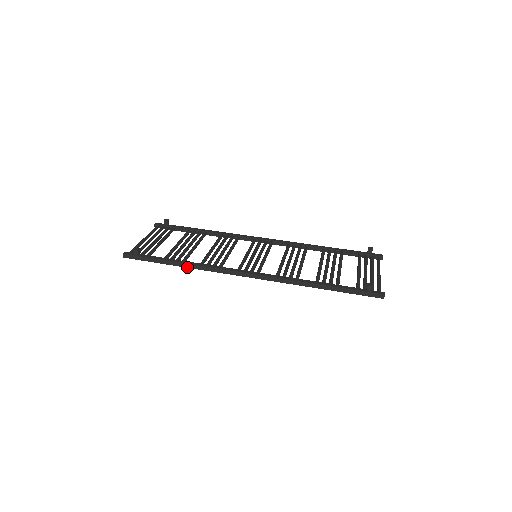
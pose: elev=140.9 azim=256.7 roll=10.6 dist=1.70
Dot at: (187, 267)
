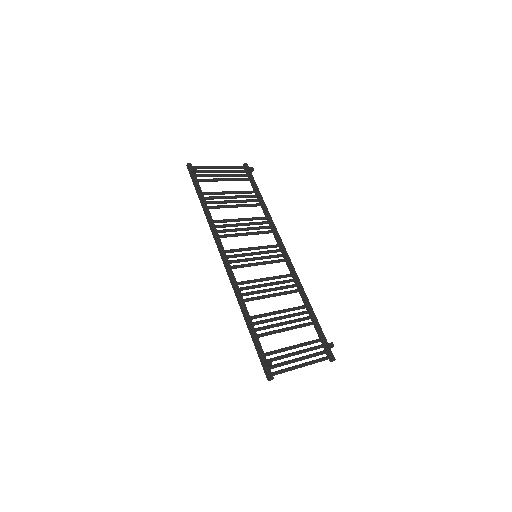
Dot at: (205, 213)
